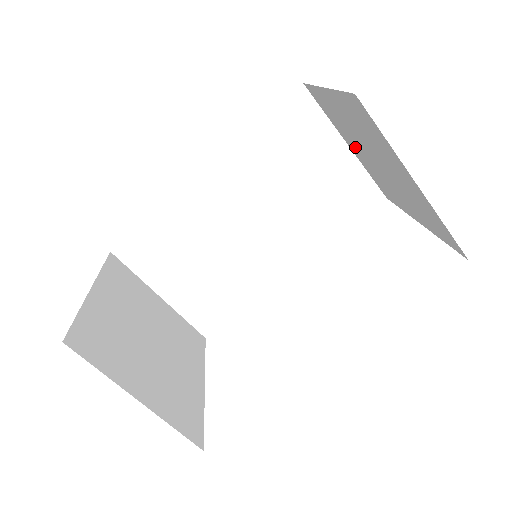
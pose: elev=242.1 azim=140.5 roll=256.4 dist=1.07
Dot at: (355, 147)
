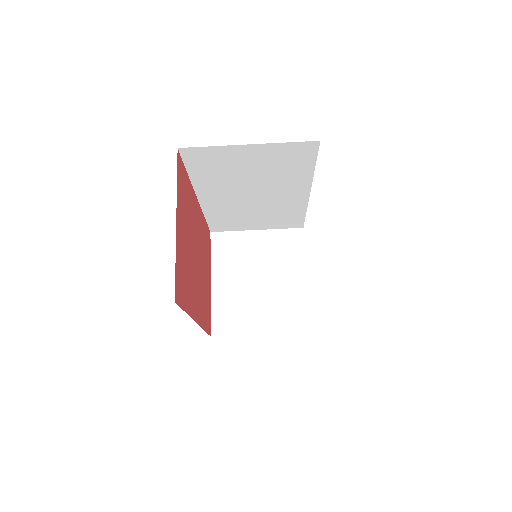
Dot at: occluded
